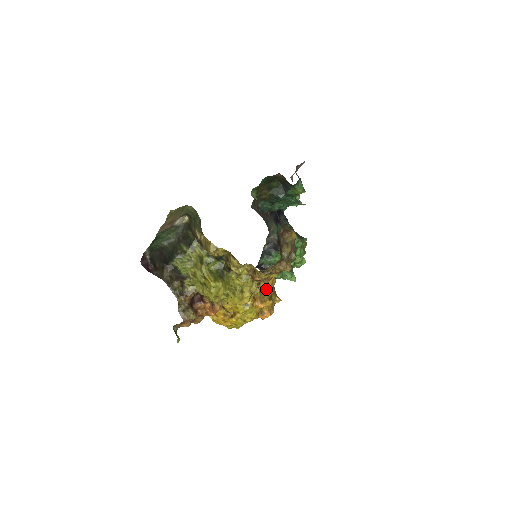
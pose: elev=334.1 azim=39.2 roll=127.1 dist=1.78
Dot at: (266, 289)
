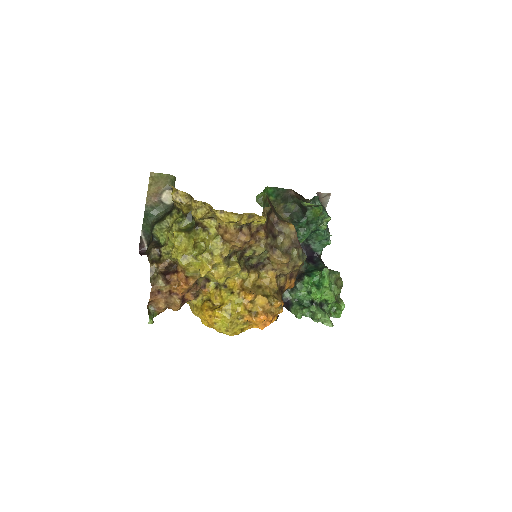
Dot at: (262, 287)
